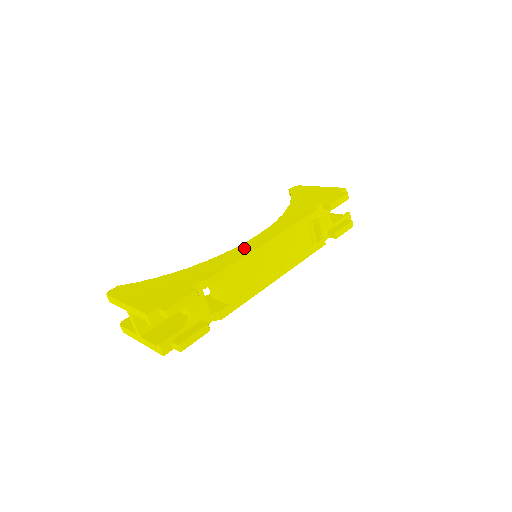
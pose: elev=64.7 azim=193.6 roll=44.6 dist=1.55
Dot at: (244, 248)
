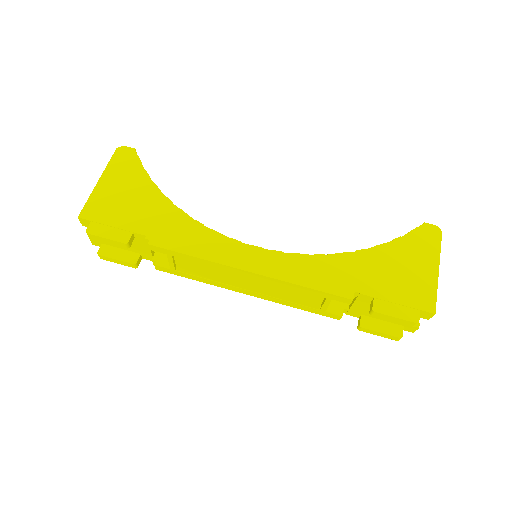
Dot at: (226, 249)
